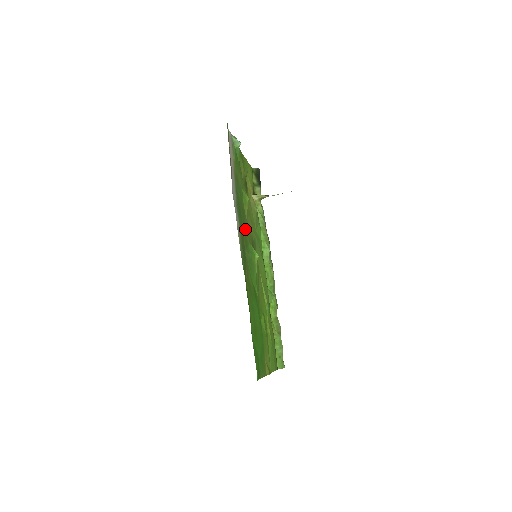
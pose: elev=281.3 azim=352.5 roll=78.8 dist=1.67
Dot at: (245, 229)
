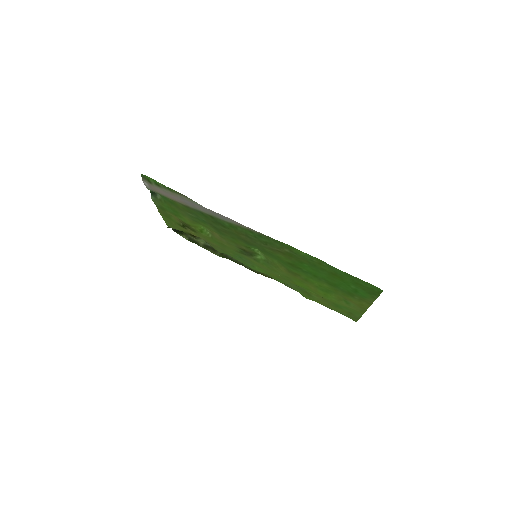
Dot at: (233, 236)
